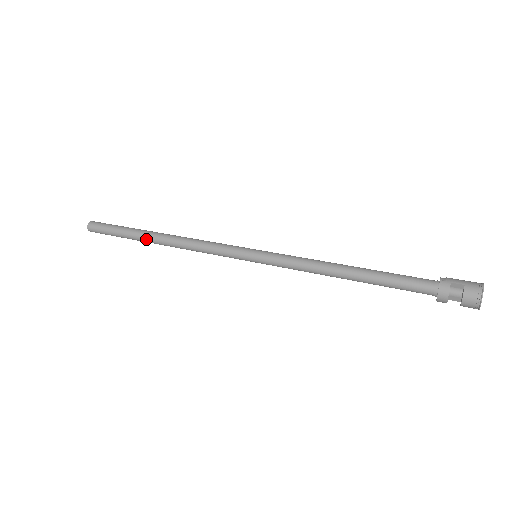
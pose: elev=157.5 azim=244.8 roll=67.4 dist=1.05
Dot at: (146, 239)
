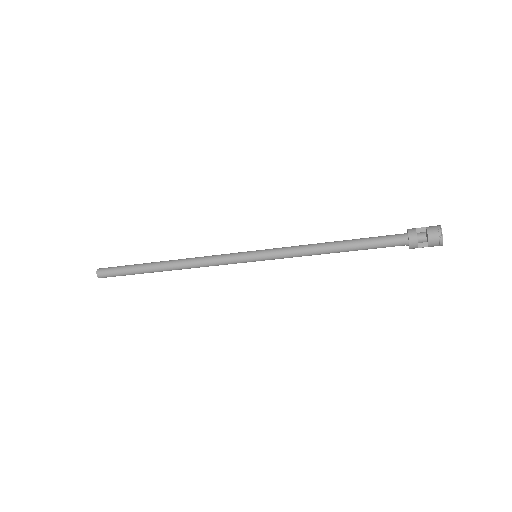
Dot at: (155, 265)
